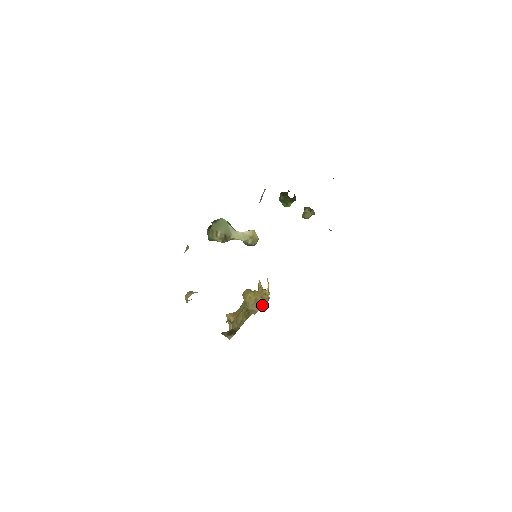
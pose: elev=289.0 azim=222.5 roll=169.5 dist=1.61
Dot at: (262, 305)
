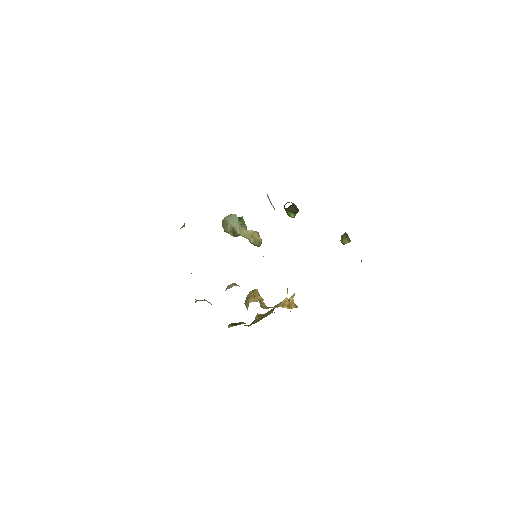
Dot at: (248, 302)
